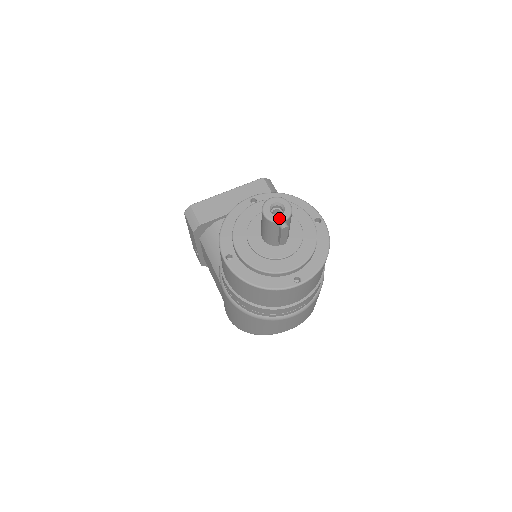
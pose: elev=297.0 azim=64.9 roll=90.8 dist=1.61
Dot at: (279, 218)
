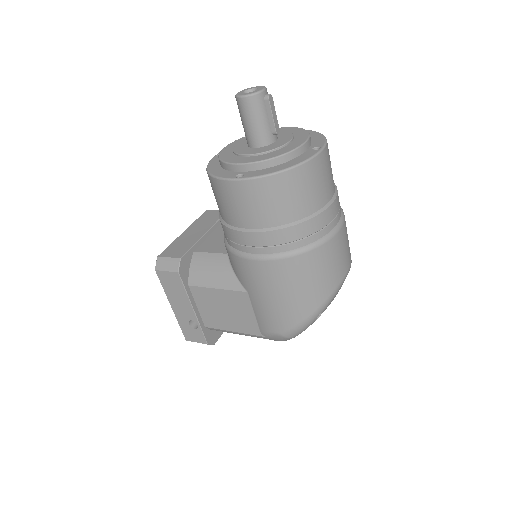
Dot at: (259, 90)
